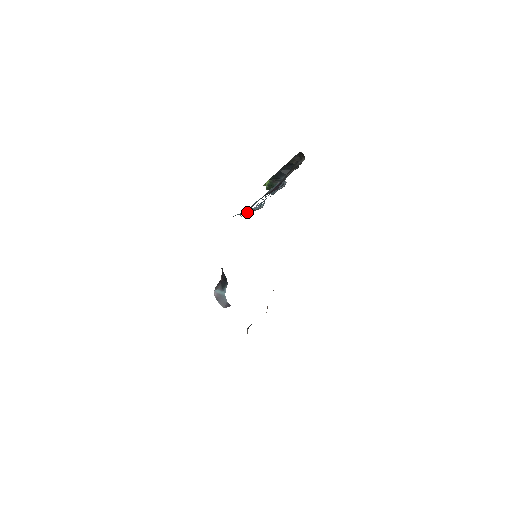
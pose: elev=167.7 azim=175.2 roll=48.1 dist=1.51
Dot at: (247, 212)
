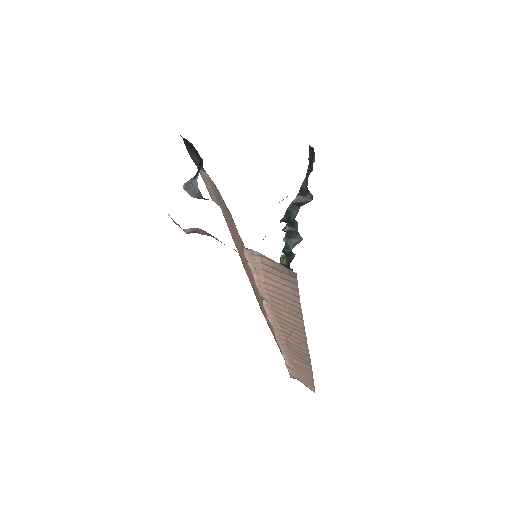
Dot at: occluded
